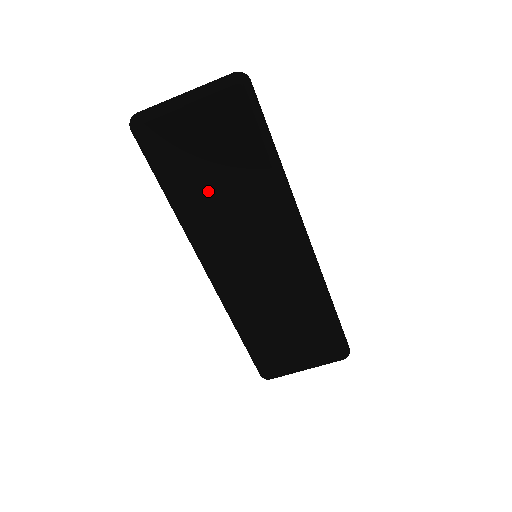
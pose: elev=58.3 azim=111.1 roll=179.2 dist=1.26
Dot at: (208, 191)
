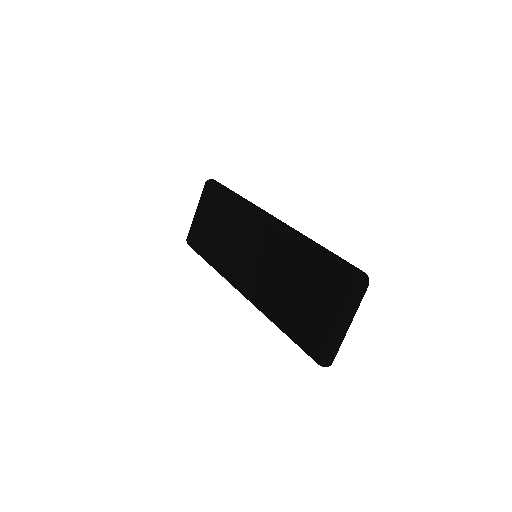
Dot at: (217, 240)
